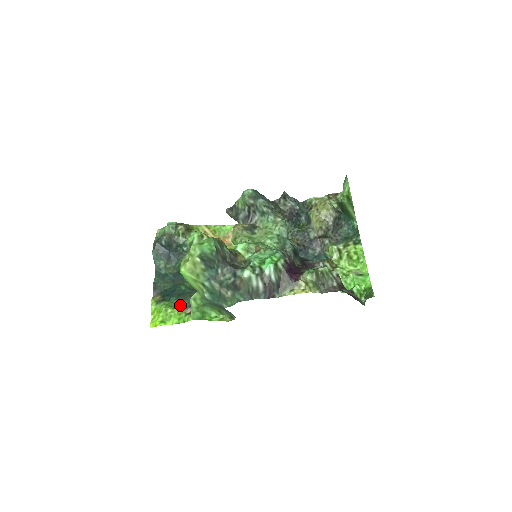
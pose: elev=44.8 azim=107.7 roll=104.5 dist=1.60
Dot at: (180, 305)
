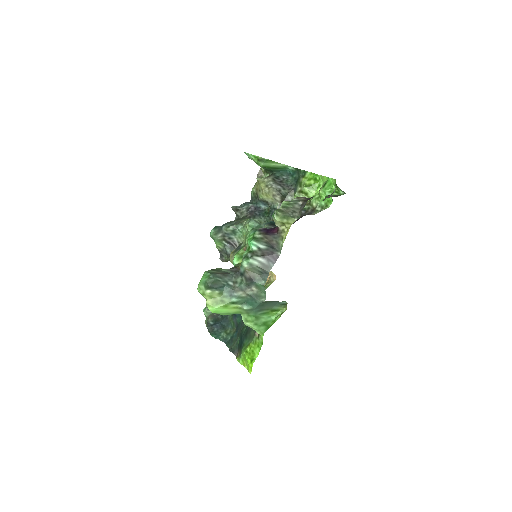
Dot at: (251, 339)
